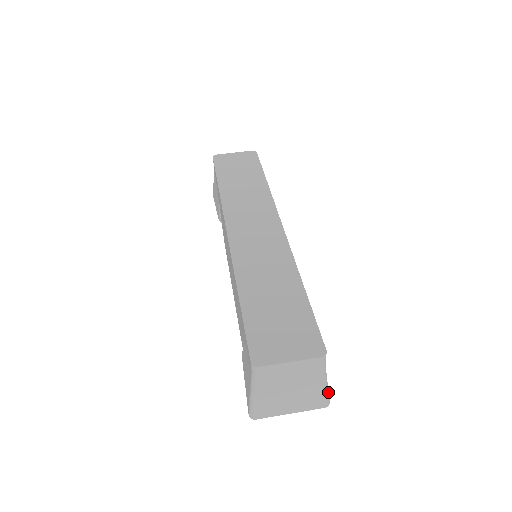
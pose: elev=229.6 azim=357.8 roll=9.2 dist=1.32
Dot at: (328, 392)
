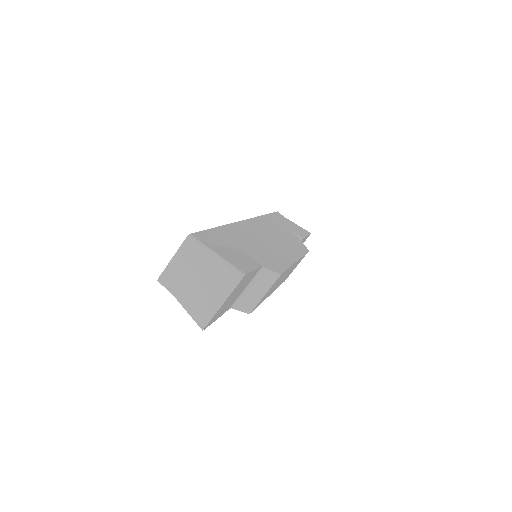
Dot at: (232, 267)
